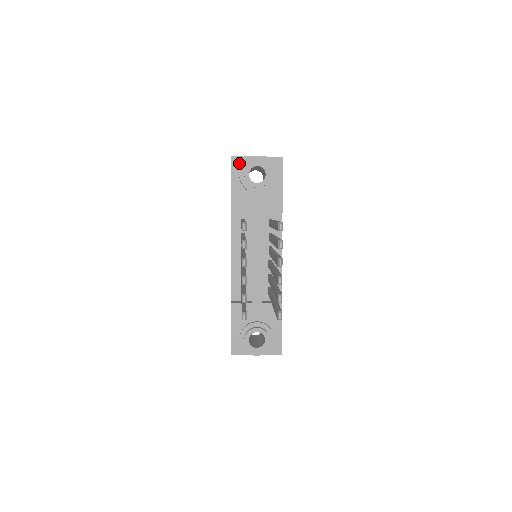
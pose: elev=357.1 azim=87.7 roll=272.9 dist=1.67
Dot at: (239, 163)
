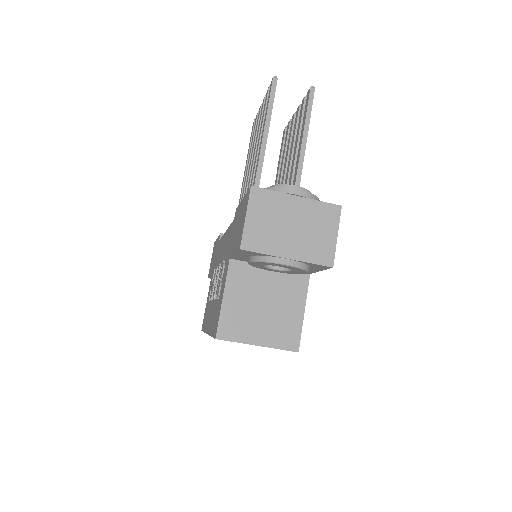
Dot at: occluded
